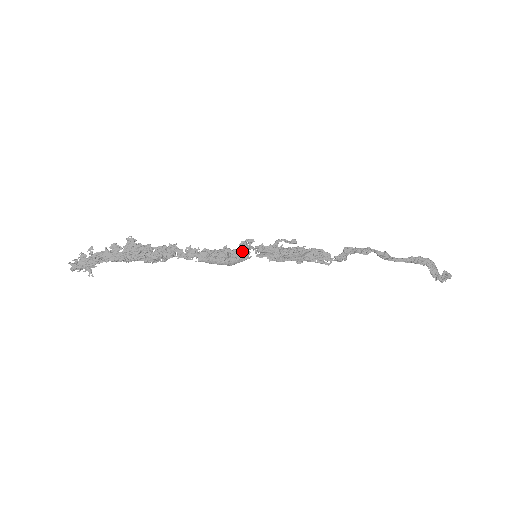
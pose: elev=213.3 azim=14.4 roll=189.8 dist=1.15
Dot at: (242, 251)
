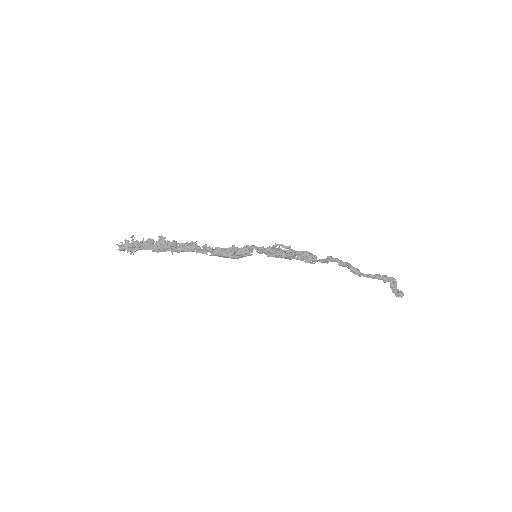
Dot at: (246, 250)
